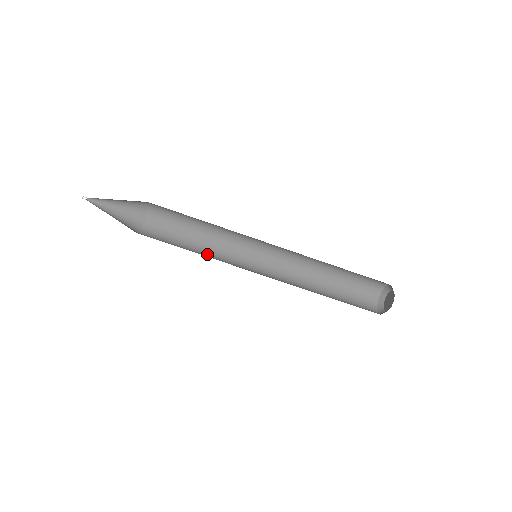
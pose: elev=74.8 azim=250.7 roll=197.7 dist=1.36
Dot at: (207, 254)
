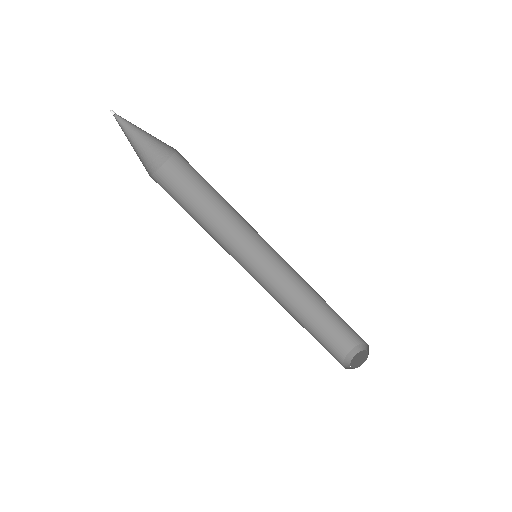
Dot at: occluded
